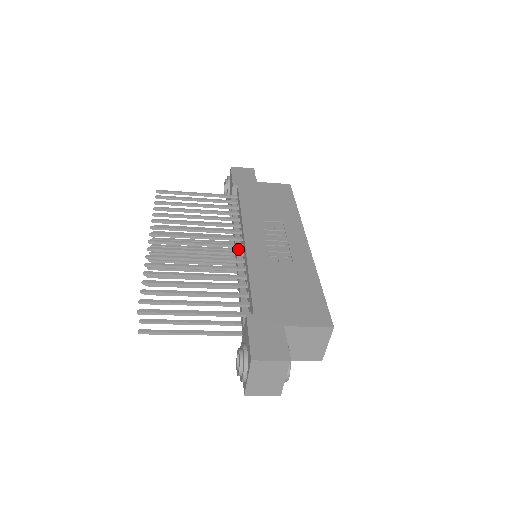
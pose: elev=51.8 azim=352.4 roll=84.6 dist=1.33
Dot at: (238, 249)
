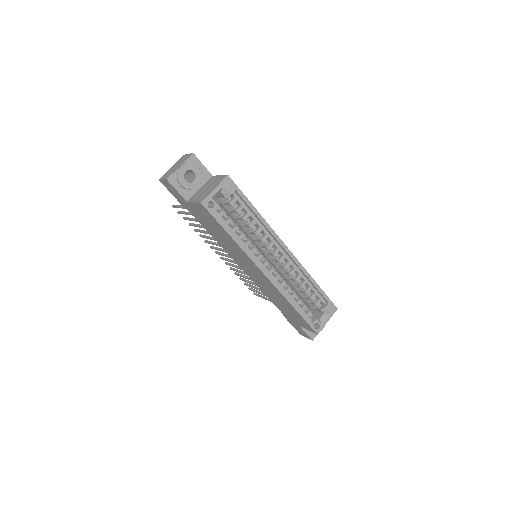
Dot at: occluded
